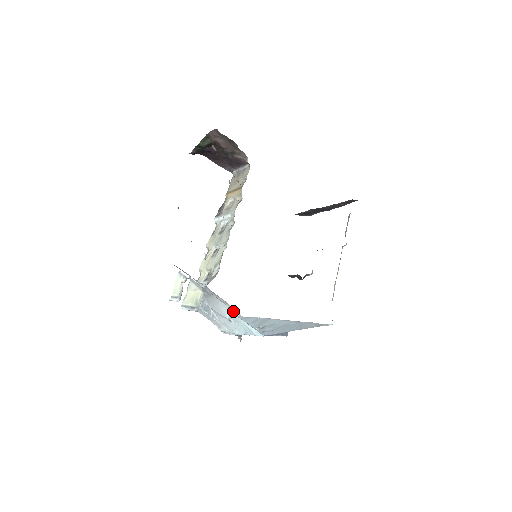
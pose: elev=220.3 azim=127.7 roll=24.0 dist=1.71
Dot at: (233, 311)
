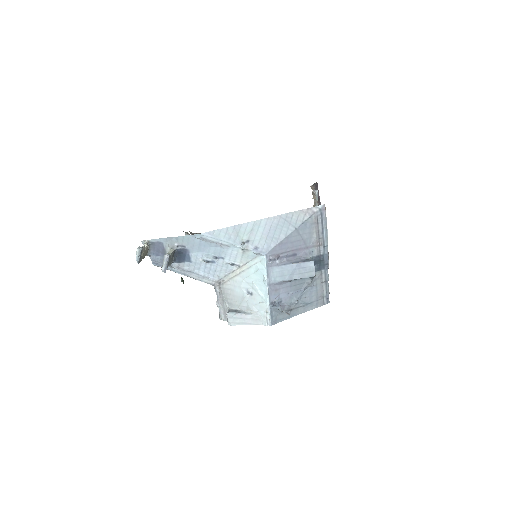
Dot at: (239, 276)
